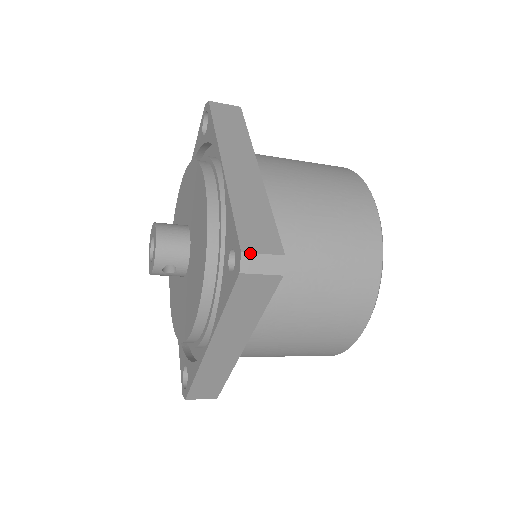
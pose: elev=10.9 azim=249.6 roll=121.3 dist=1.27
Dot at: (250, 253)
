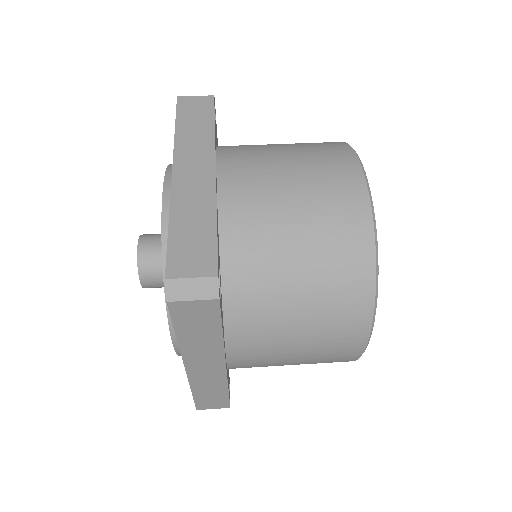
Dot at: (203, 409)
